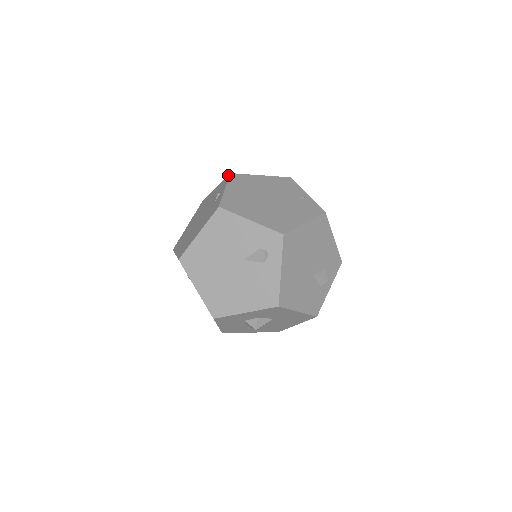
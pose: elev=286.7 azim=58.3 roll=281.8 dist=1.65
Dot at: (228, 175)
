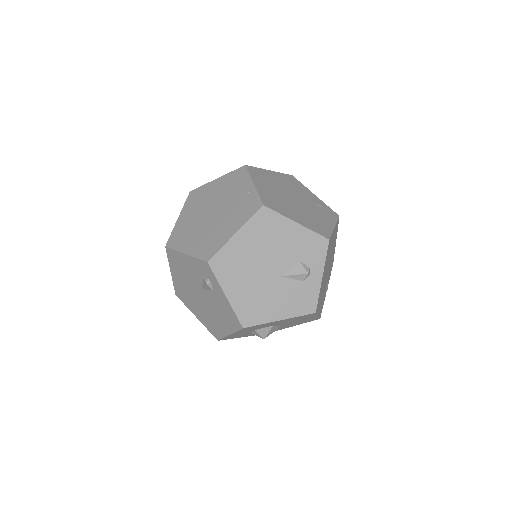
Dot at: occluded
